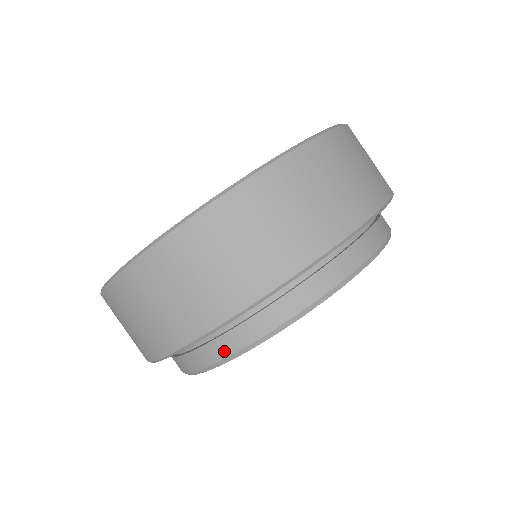
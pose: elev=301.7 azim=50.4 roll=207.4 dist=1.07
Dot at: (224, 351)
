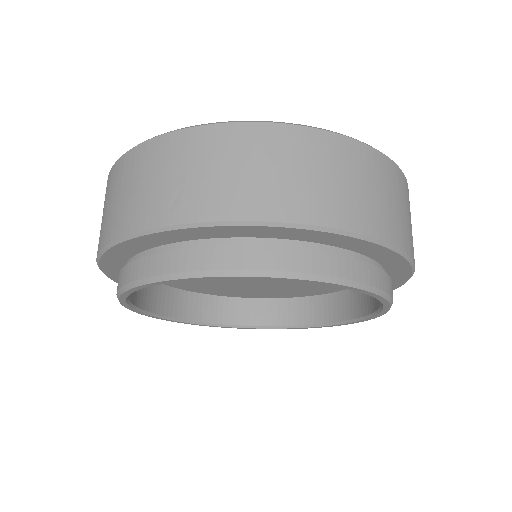
Dot at: (127, 277)
